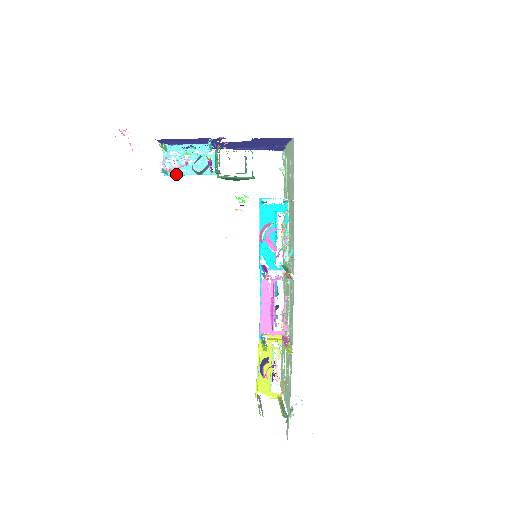
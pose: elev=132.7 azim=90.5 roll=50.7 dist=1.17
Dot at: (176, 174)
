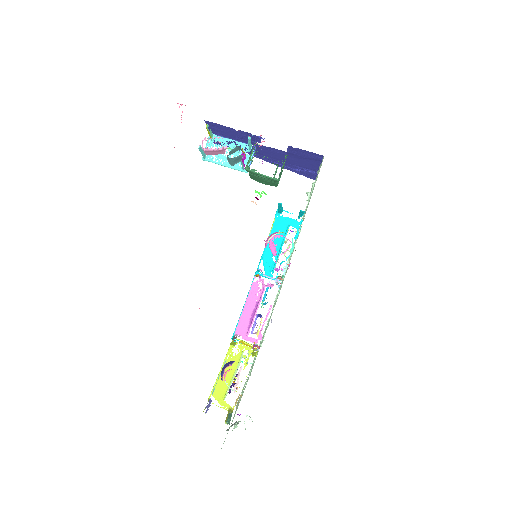
Dot at: (212, 161)
